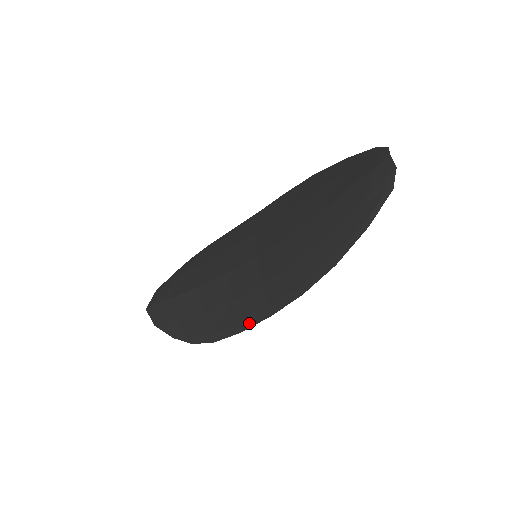
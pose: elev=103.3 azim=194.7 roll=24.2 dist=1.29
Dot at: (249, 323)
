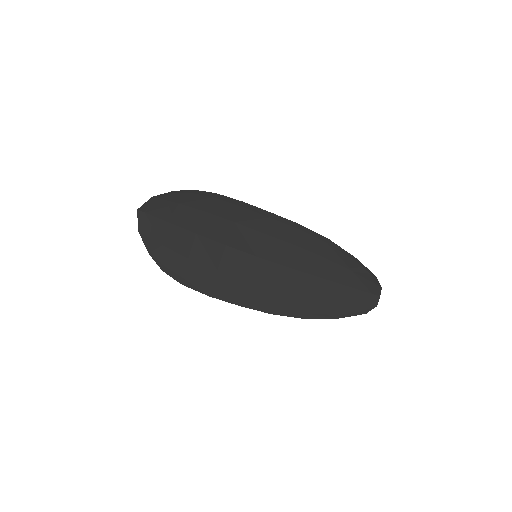
Dot at: (220, 296)
